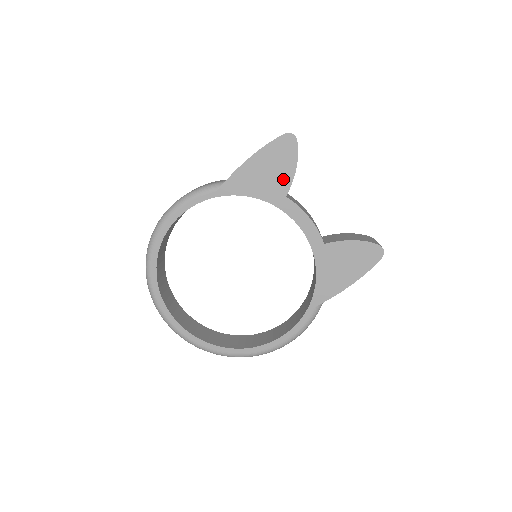
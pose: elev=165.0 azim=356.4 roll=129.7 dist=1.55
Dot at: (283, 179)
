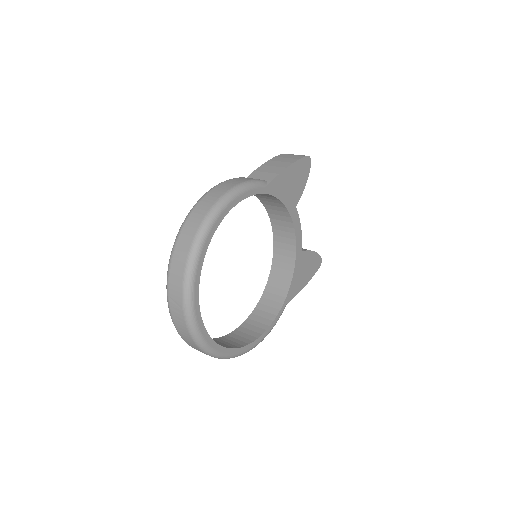
Dot at: (298, 192)
